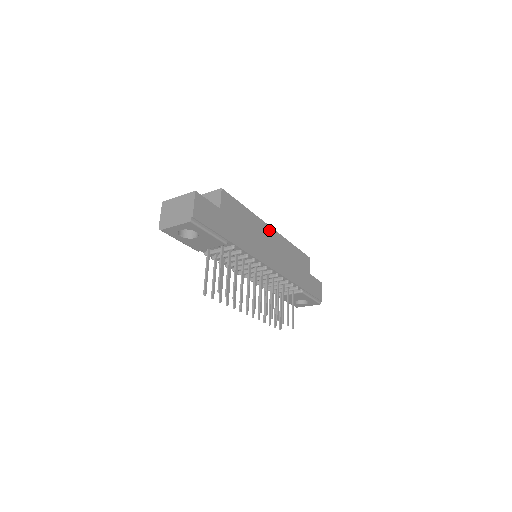
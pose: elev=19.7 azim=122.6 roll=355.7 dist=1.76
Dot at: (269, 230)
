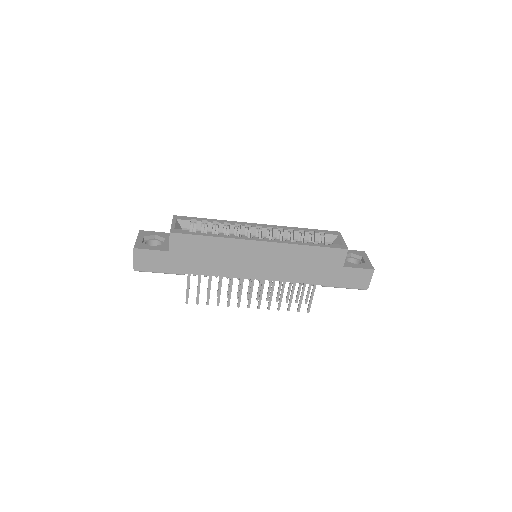
Dot at: (255, 245)
